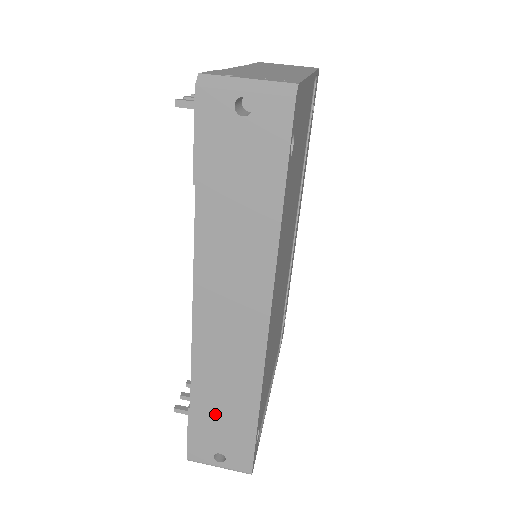
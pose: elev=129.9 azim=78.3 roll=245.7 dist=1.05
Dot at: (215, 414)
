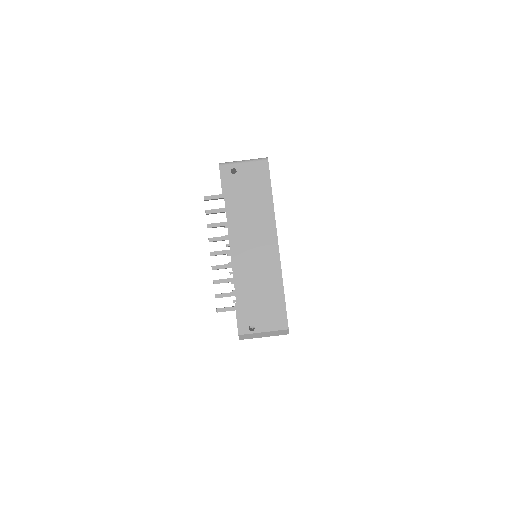
Dot at: occluded
